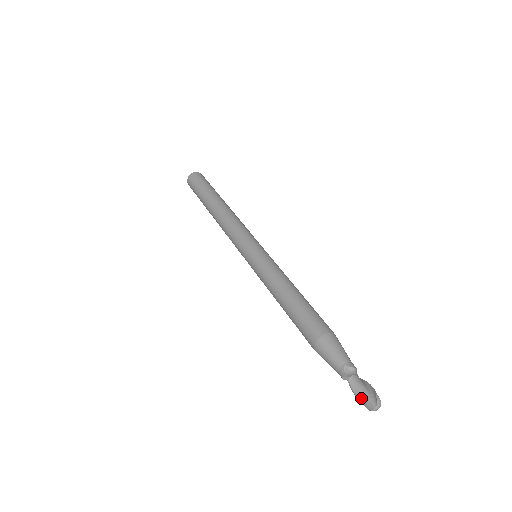
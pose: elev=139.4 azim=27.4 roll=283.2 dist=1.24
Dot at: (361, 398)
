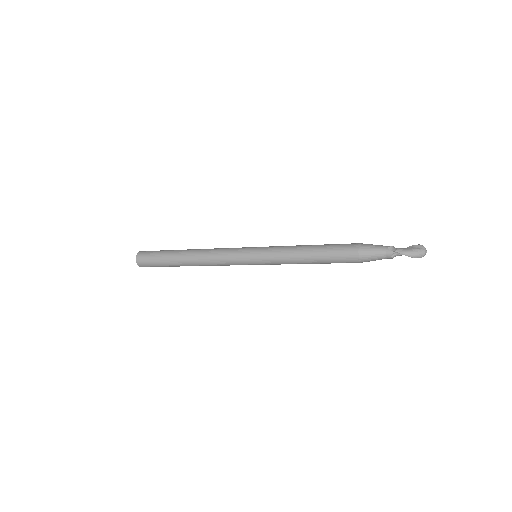
Dot at: (413, 253)
